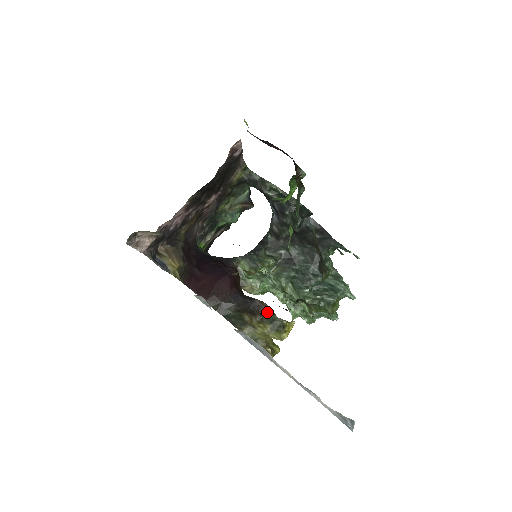
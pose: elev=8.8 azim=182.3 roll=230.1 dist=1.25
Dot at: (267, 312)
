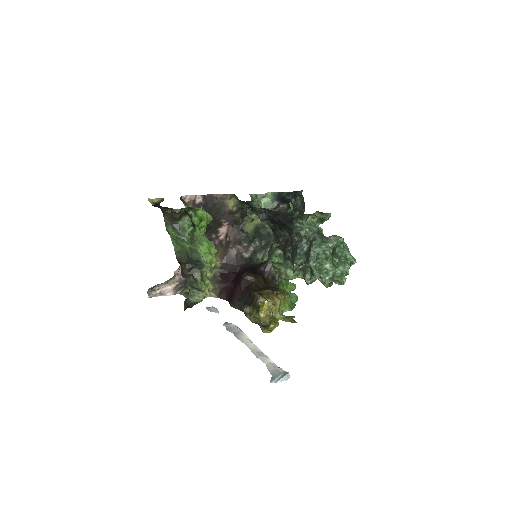
Dot at: (256, 299)
